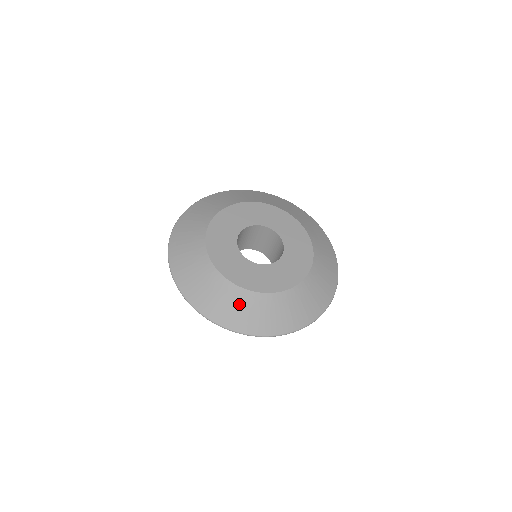
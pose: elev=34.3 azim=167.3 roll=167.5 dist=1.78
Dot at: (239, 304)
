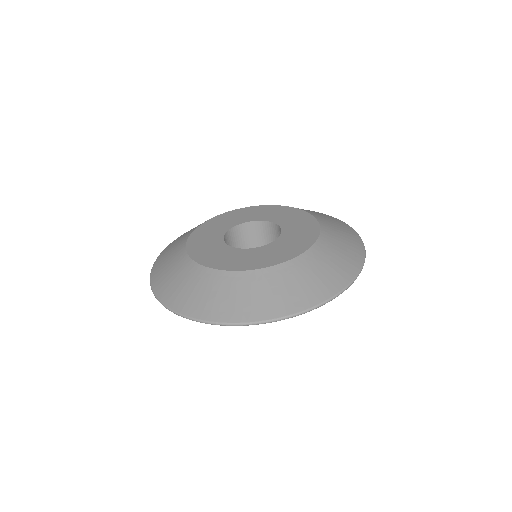
Dot at: (176, 271)
